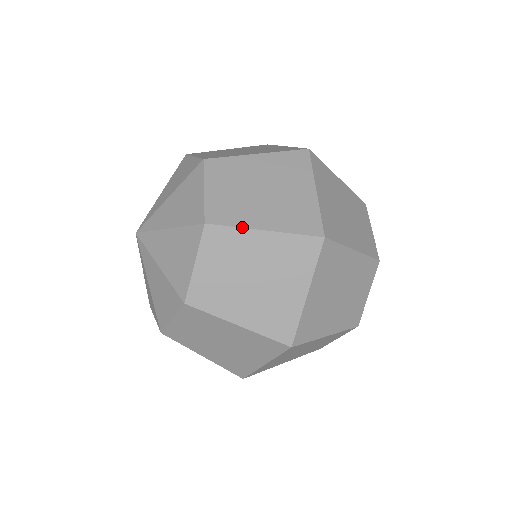
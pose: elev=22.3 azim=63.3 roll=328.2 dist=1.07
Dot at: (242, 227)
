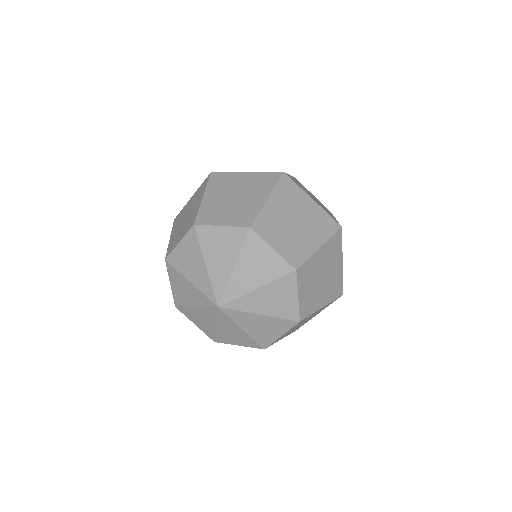
Dot at: (311, 255)
